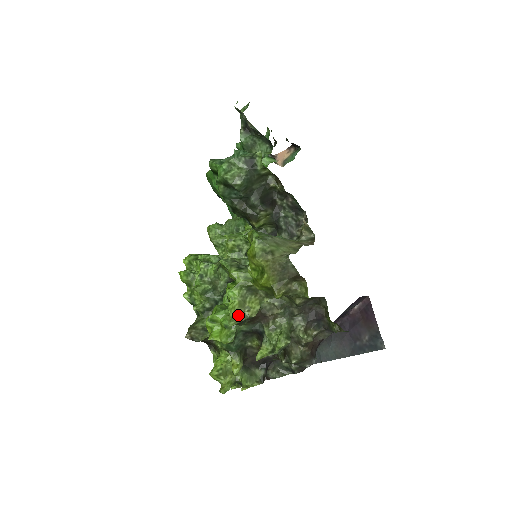
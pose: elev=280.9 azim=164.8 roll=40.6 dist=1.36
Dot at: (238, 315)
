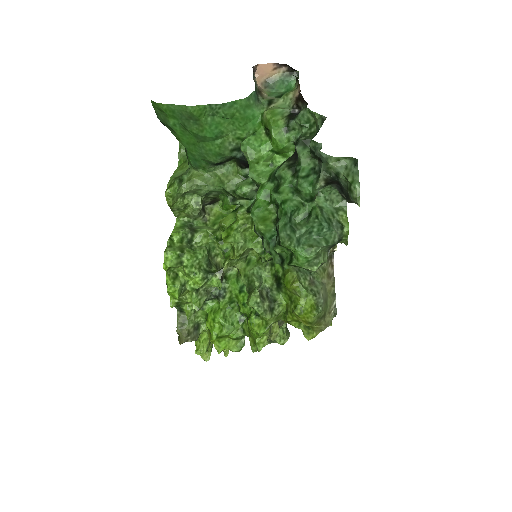
Dot at: occluded
